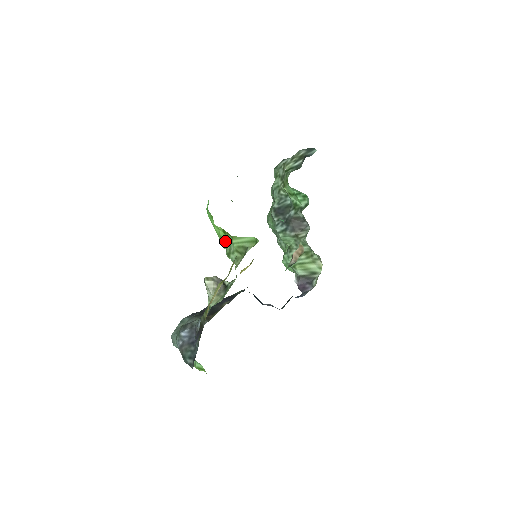
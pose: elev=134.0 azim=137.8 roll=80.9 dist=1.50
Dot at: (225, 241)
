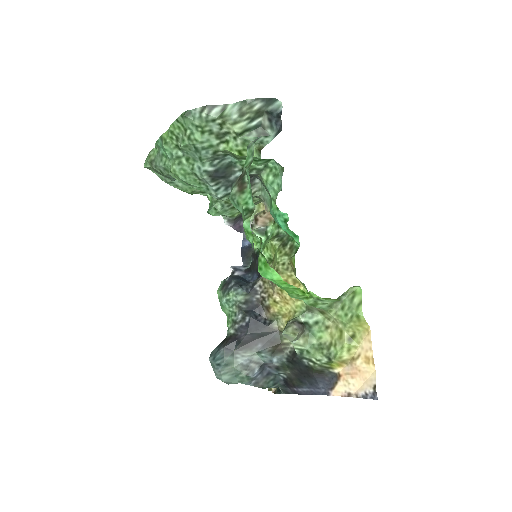
Dot at: (304, 296)
